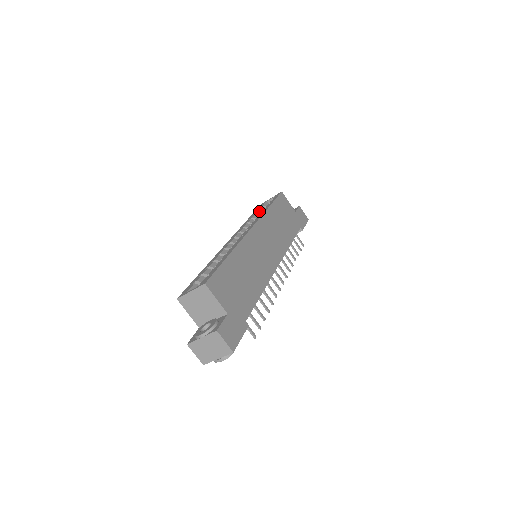
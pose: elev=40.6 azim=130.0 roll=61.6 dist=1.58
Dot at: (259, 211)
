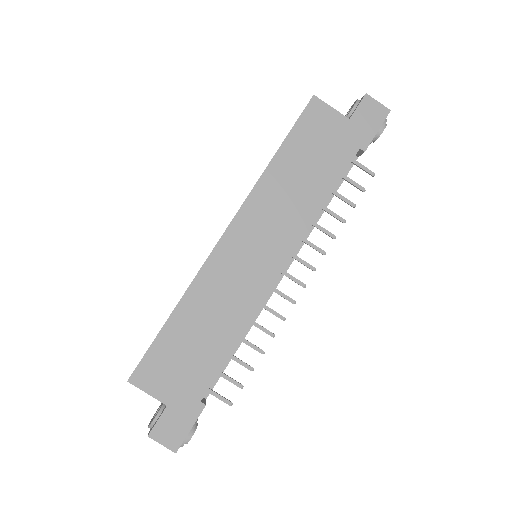
Dot at: occluded
